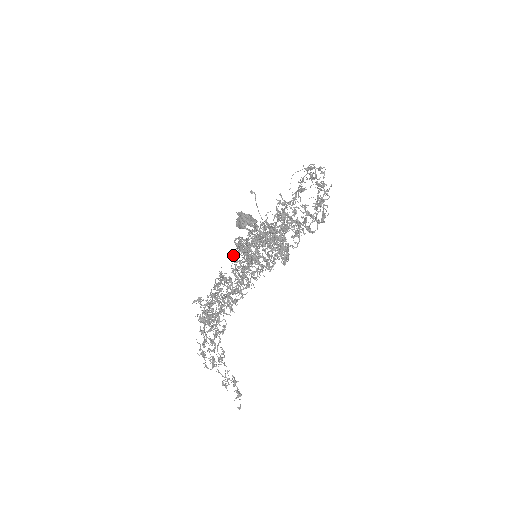
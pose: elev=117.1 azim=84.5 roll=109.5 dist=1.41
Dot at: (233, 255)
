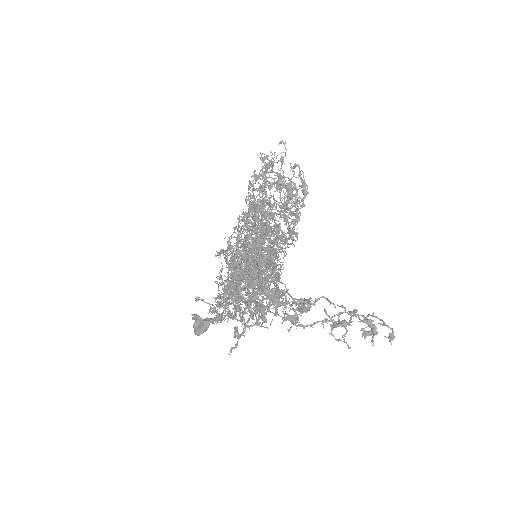
Dot at: (230, 247)
